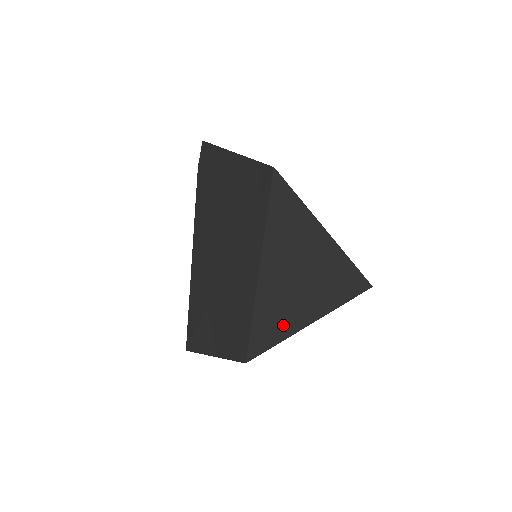
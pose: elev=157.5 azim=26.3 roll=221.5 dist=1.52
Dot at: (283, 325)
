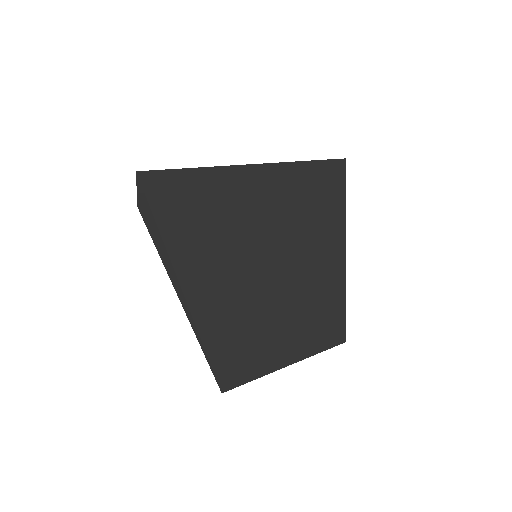
Dot at: occluded
